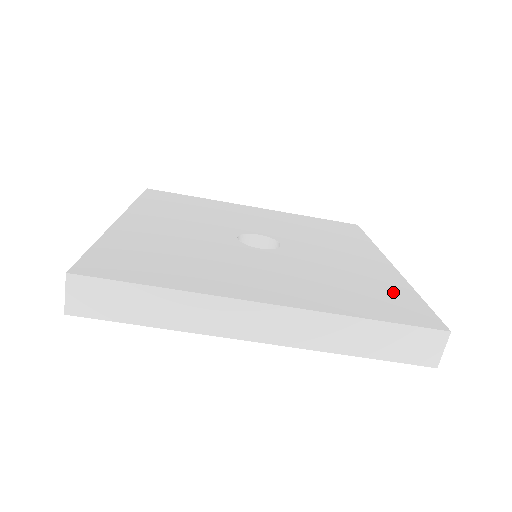
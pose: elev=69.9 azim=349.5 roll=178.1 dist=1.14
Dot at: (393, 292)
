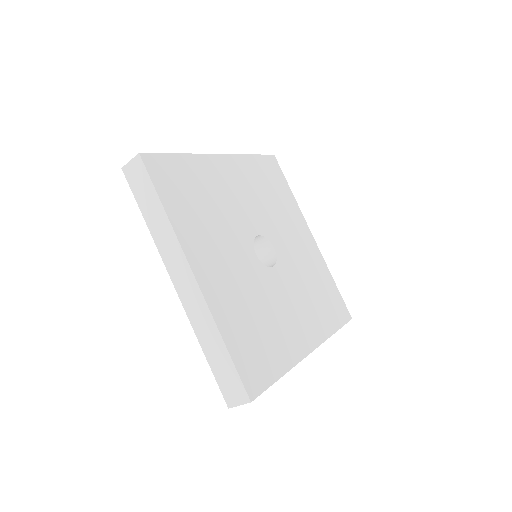
Dot at: (271, 357)
